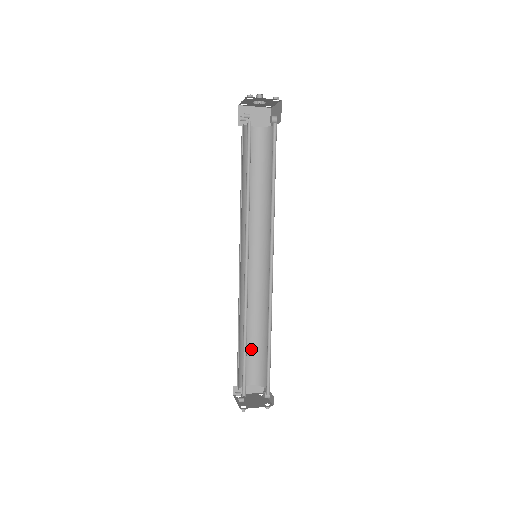
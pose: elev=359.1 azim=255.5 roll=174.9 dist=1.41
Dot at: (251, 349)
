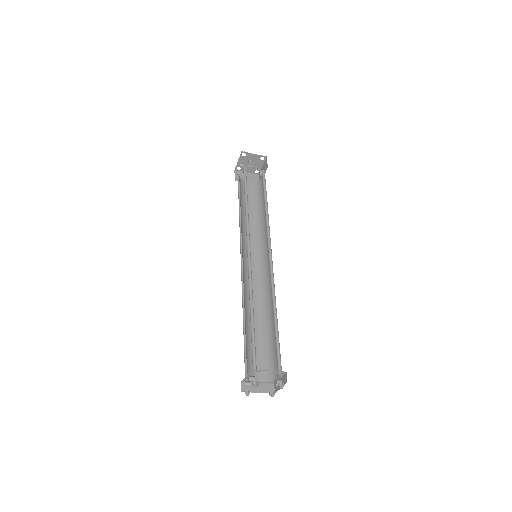
Dot at: (257, 344)
